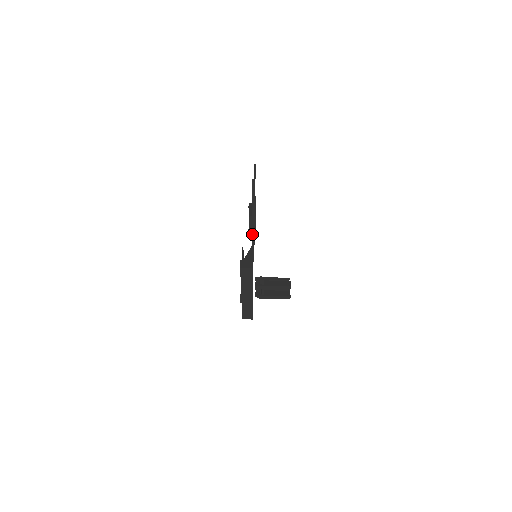
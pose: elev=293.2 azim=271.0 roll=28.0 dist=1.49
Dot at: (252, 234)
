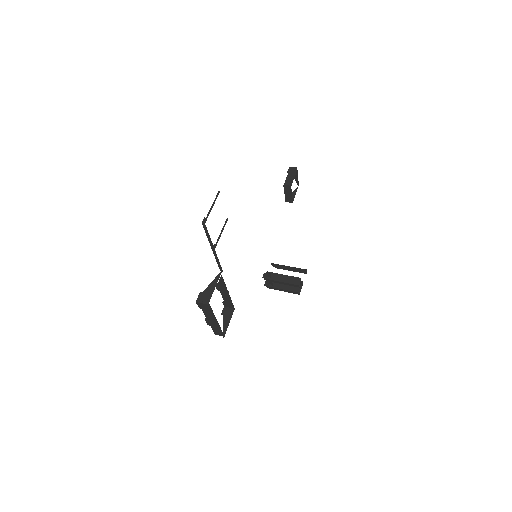
Dot at: (217, 263)
